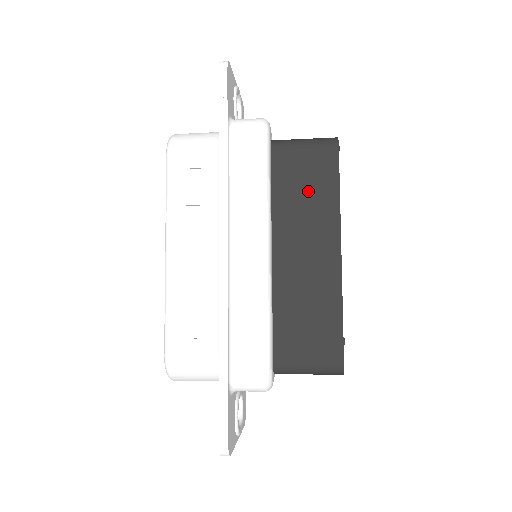
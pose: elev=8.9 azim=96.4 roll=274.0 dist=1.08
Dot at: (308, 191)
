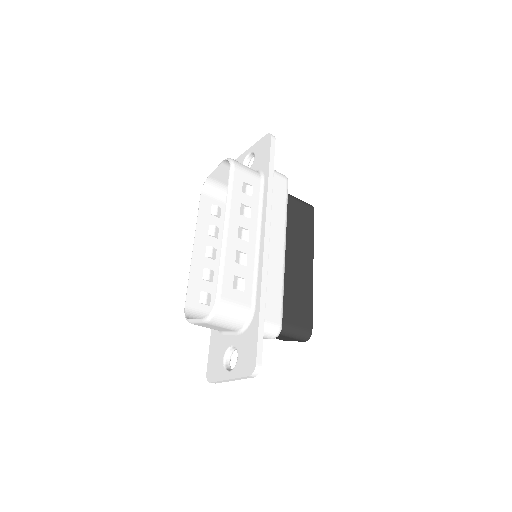
Dot at: (300, 226)
